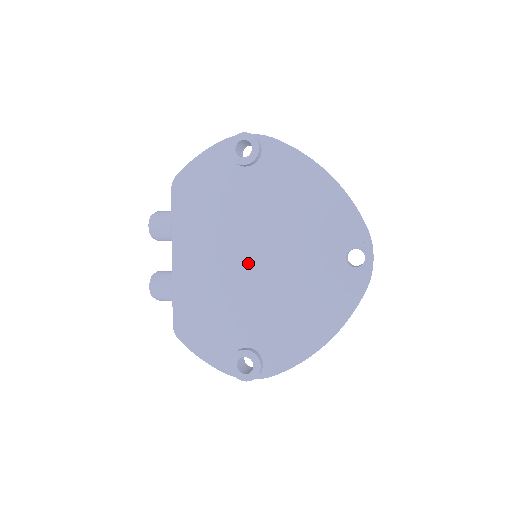
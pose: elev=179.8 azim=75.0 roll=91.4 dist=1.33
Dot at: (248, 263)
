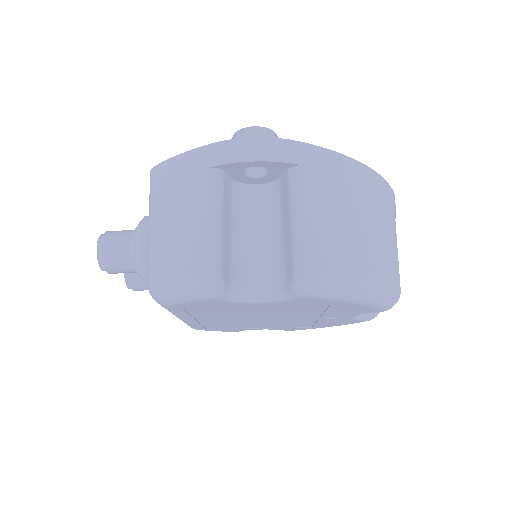
Dot at: occluded
